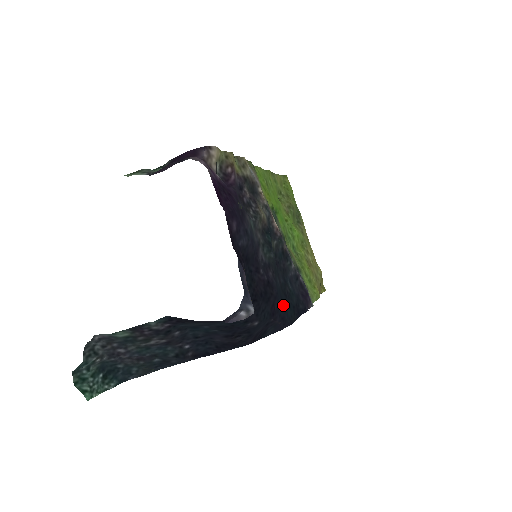
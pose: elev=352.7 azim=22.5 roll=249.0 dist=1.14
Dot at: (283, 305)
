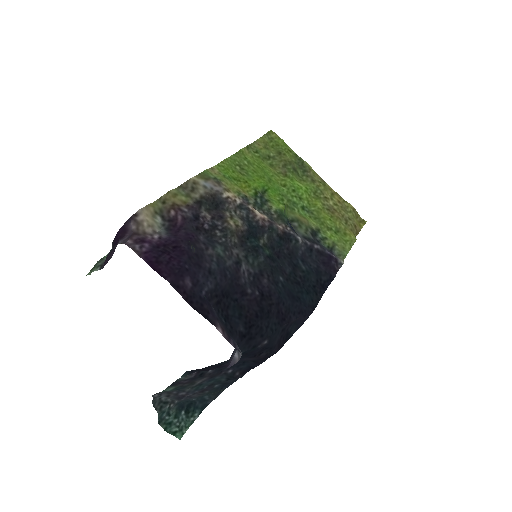
Dot at: (295, 299)
